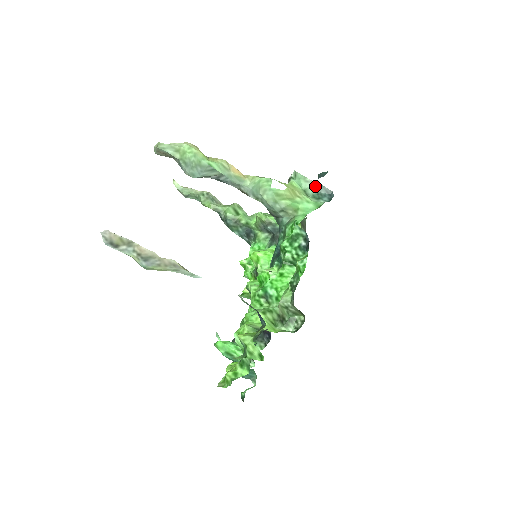
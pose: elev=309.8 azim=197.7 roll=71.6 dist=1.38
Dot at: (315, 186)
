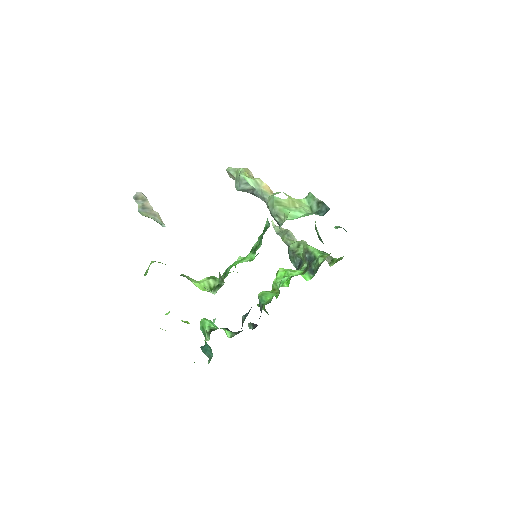
Dot at: (319, 204)
